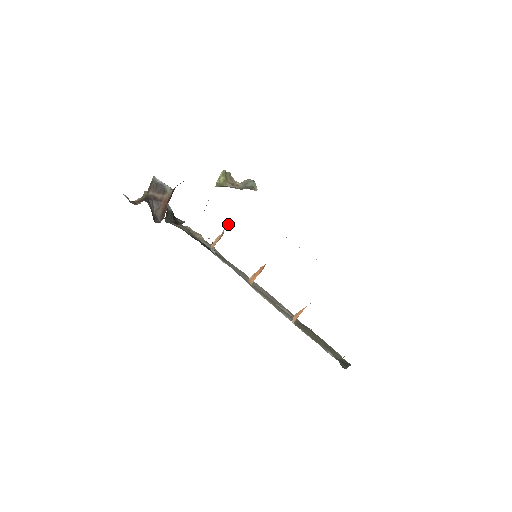
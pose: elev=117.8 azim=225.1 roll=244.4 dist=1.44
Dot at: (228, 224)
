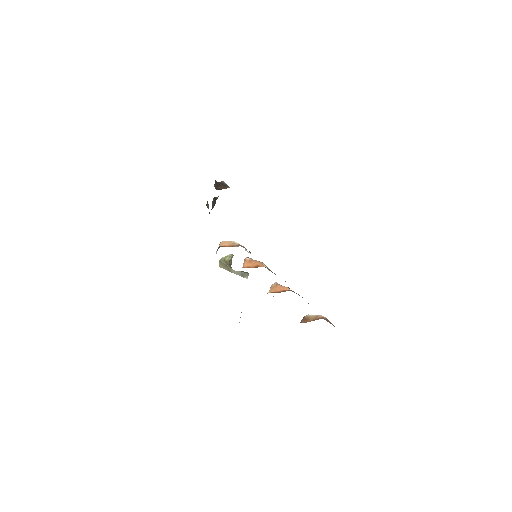
Dot at: (238, 246)
